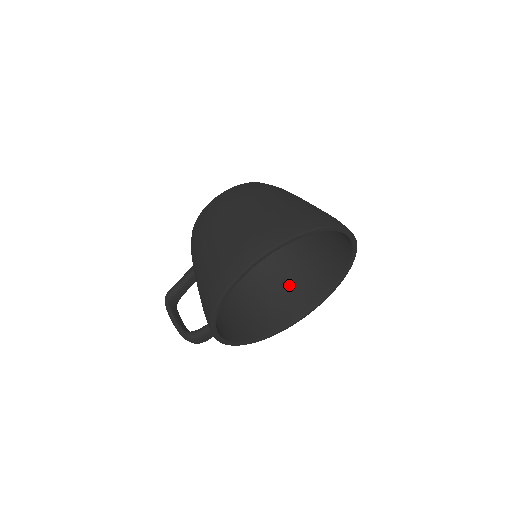
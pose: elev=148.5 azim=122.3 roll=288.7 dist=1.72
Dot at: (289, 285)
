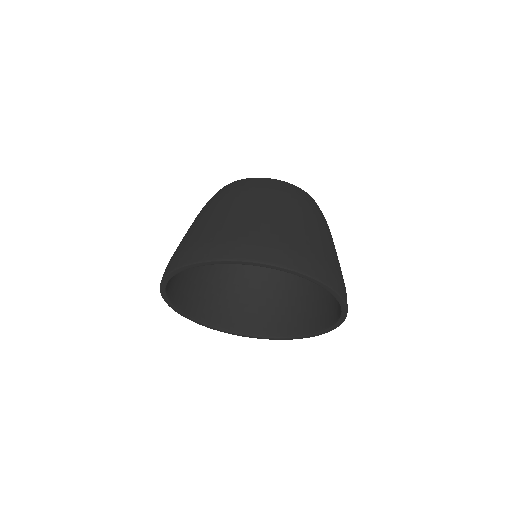
Dot at: (299, 300)
